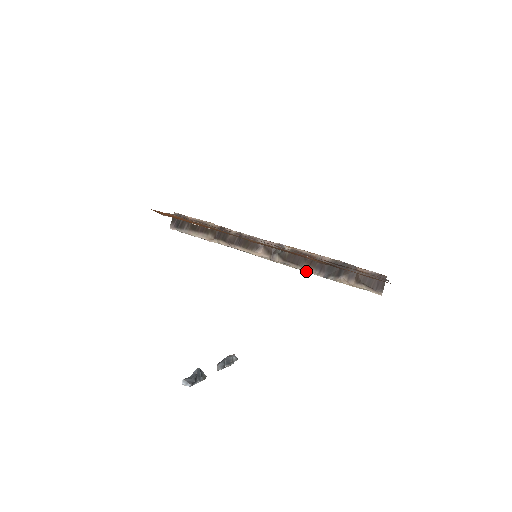
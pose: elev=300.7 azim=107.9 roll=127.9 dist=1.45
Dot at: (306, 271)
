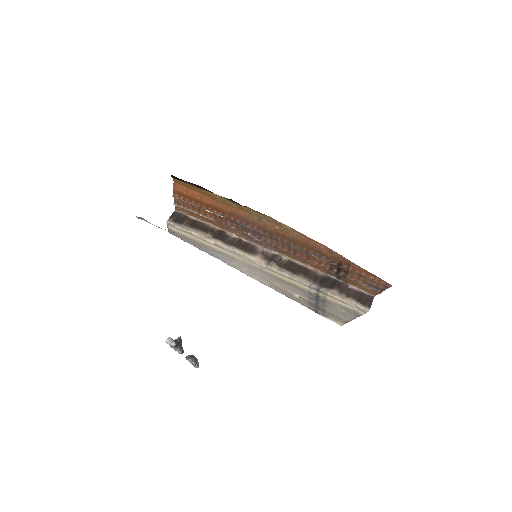
Dot at: (300, 280)
